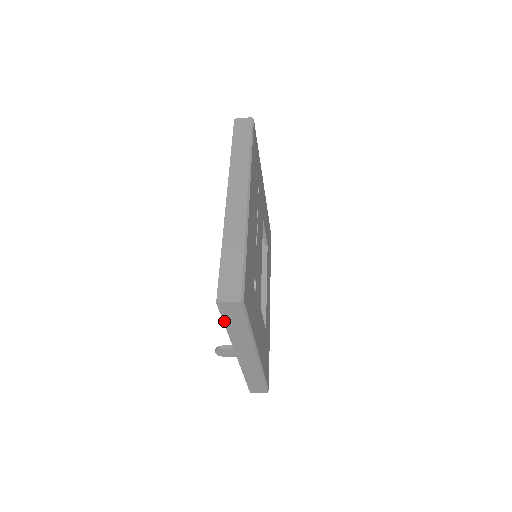
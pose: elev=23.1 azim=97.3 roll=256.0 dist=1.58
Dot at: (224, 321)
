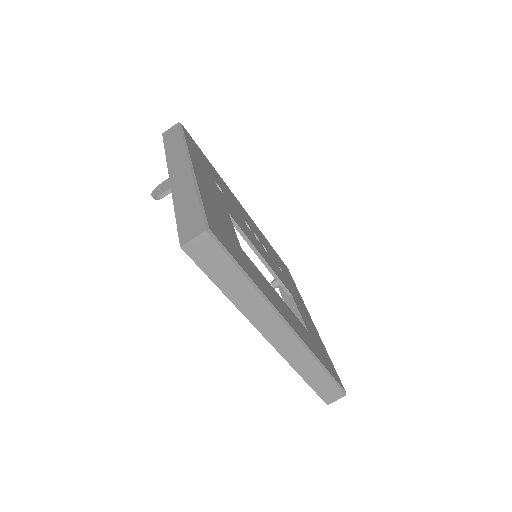
Dot at: (165, 145)
